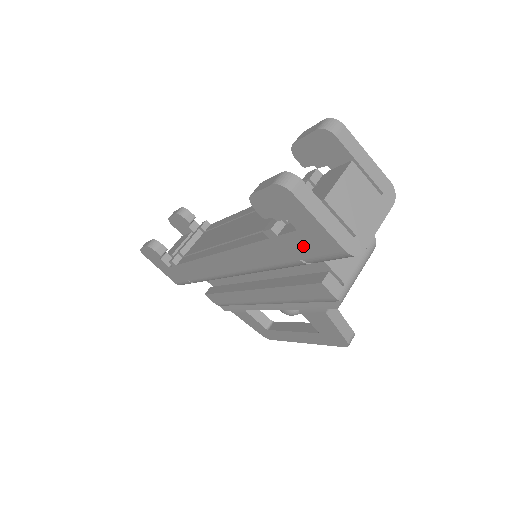
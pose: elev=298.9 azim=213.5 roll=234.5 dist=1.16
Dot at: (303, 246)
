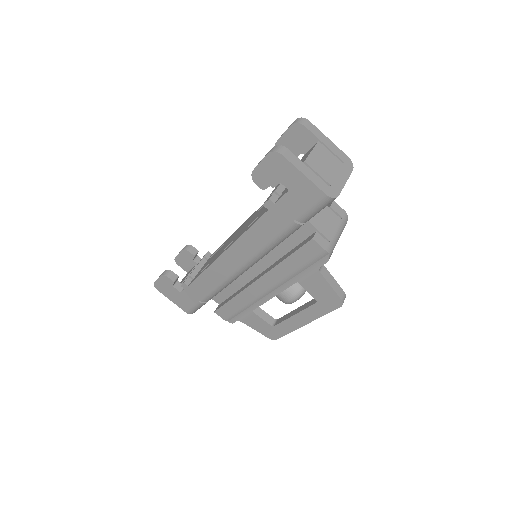
Dot at: (295, 205)
